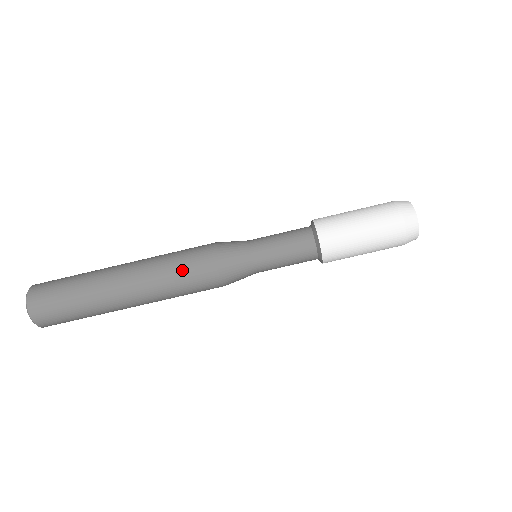
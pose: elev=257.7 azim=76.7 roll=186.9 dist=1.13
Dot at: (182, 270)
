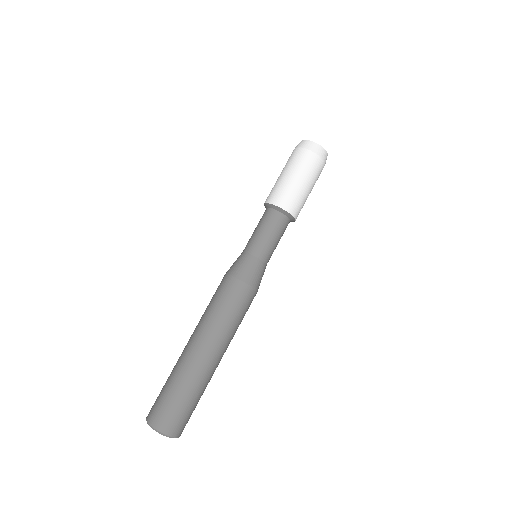
Dot at: (232, 309)
